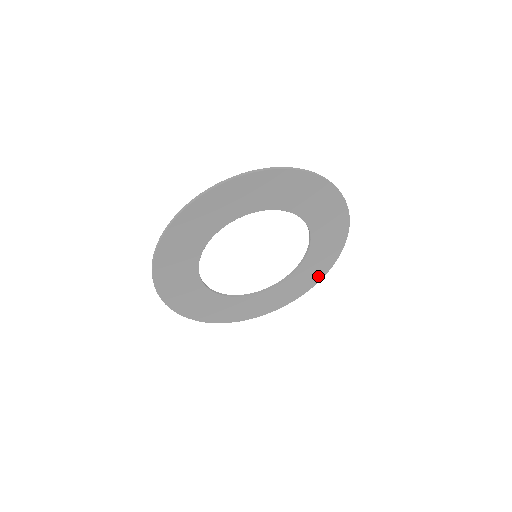
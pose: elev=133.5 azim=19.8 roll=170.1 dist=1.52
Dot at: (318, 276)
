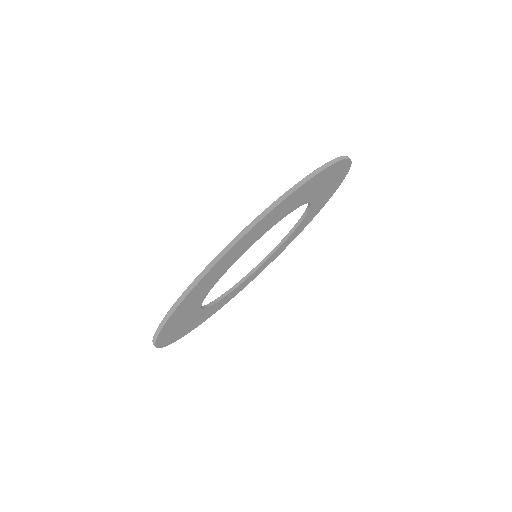
Dot at: (297, 234)
